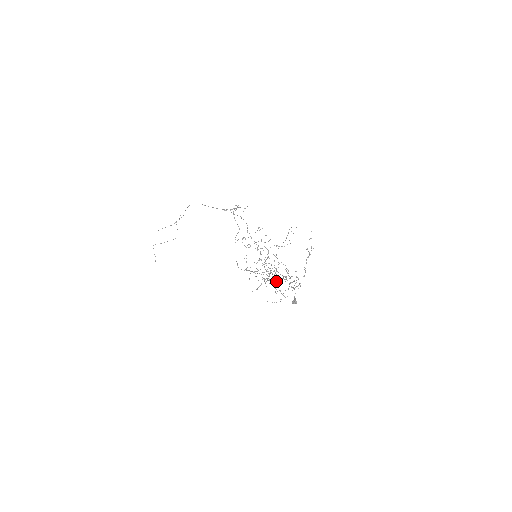
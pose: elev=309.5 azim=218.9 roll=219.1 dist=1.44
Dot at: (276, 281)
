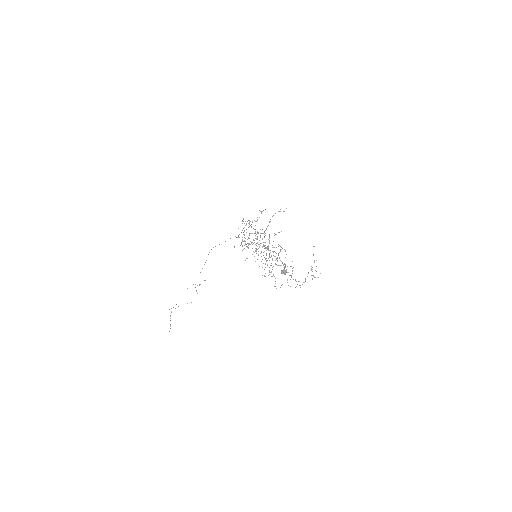
Dot at: (271, 271)
